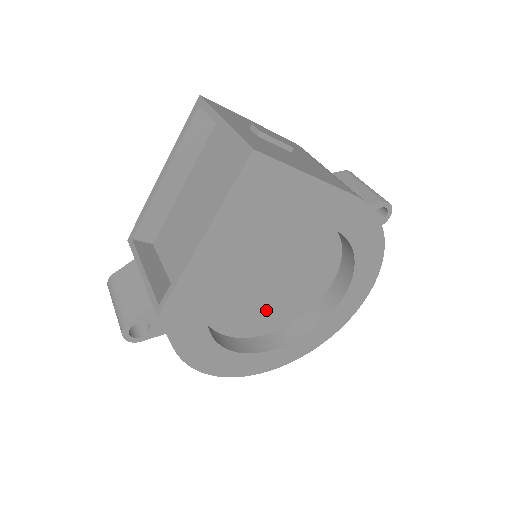
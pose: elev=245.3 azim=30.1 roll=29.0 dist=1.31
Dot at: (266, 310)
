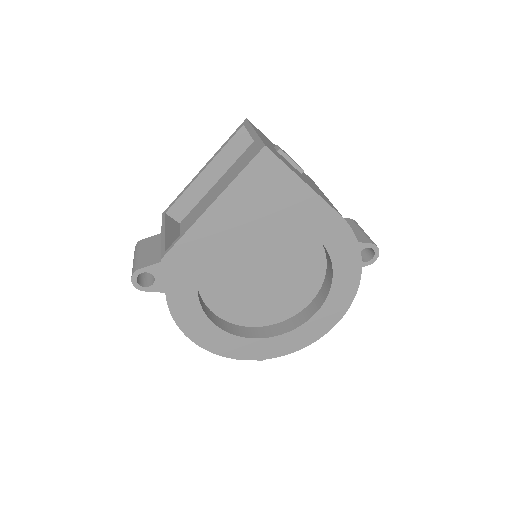
Dot at: (251, 301)
